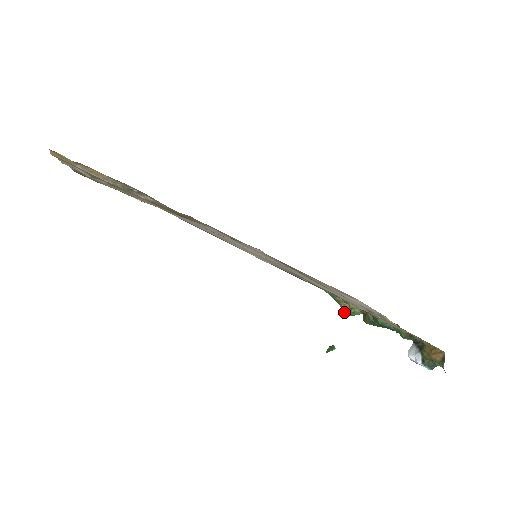
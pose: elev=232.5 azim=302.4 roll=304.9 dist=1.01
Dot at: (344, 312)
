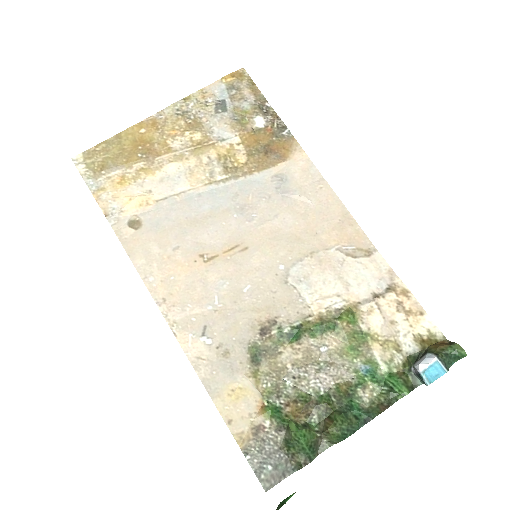
Dot at: (297, 432)
